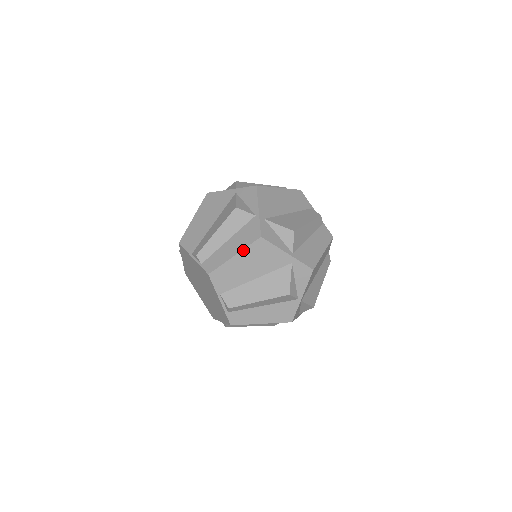
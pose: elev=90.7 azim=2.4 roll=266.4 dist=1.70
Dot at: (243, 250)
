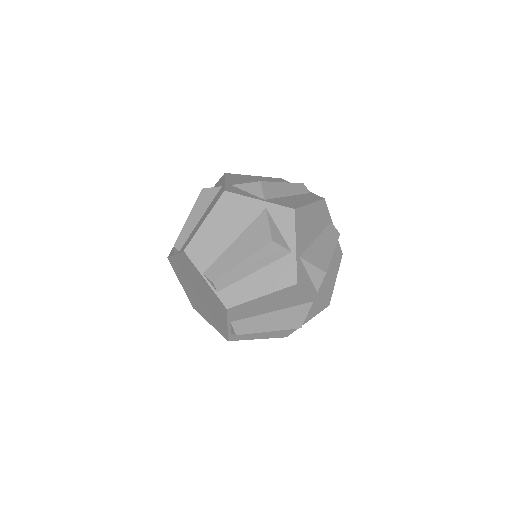
Dot at: (273, 293)
